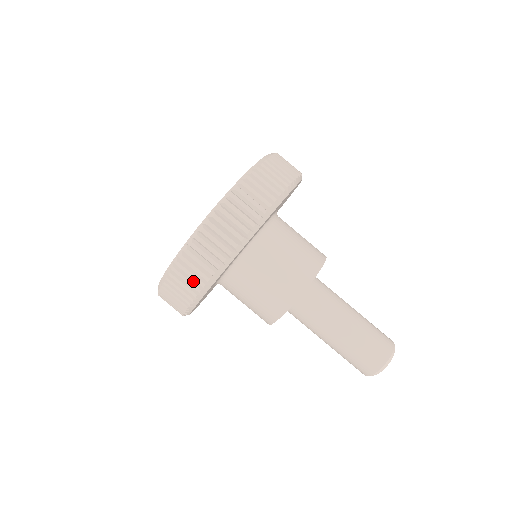
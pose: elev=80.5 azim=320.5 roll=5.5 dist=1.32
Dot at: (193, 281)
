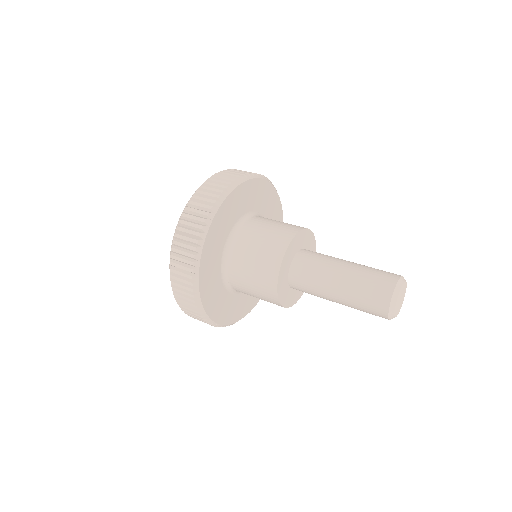
Dot at: (188, 251)
